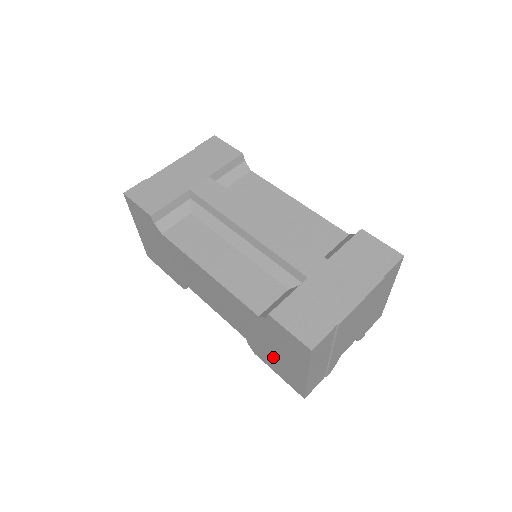
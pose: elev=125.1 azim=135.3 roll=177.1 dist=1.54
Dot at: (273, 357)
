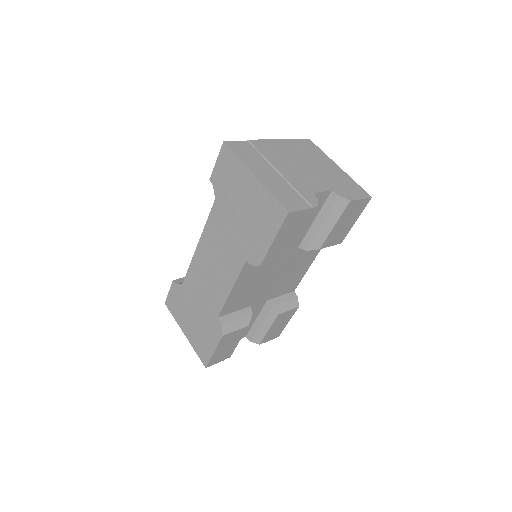
Dot at: (251, 223)
